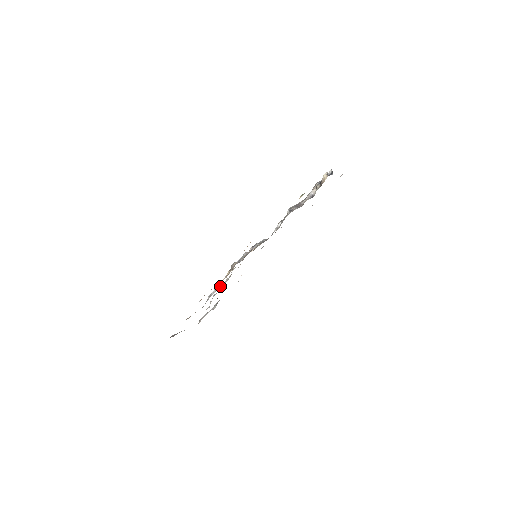
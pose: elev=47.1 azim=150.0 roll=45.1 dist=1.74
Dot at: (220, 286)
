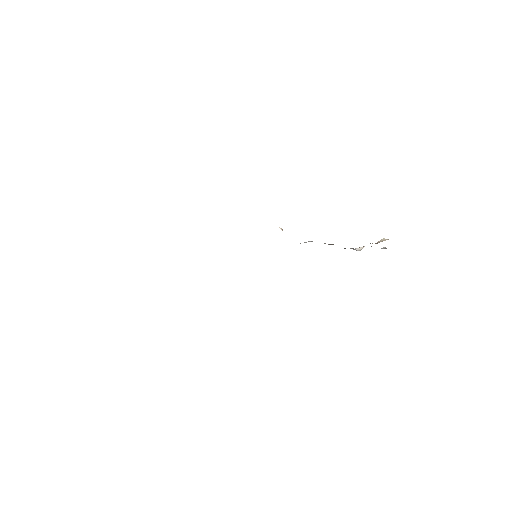
Dot at: occluded
